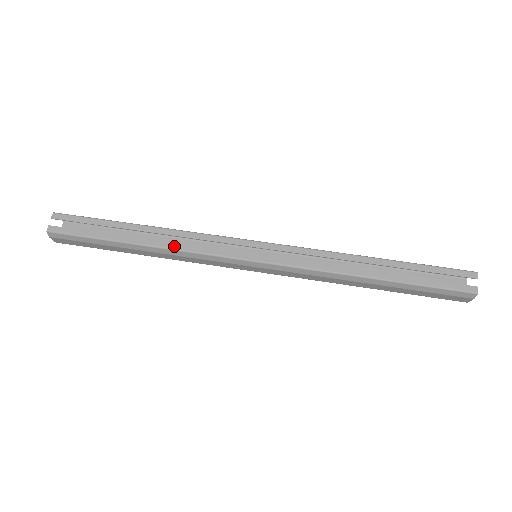
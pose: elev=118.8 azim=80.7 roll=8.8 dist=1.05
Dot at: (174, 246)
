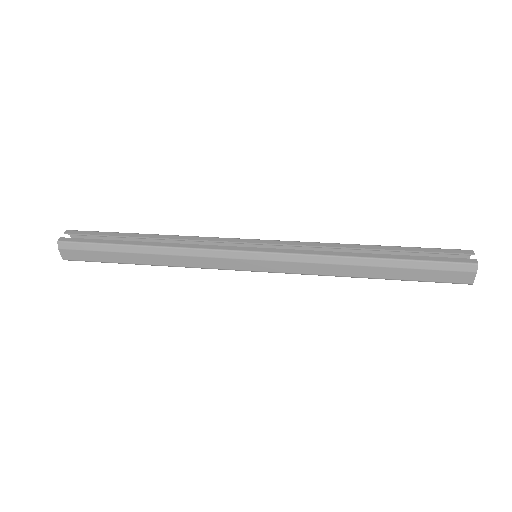
Dot at: (177, 245)
